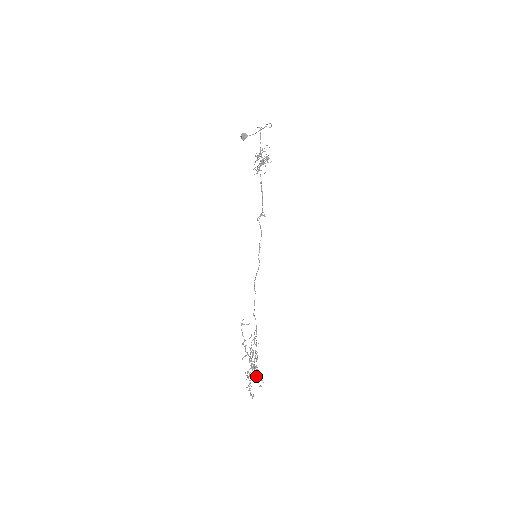
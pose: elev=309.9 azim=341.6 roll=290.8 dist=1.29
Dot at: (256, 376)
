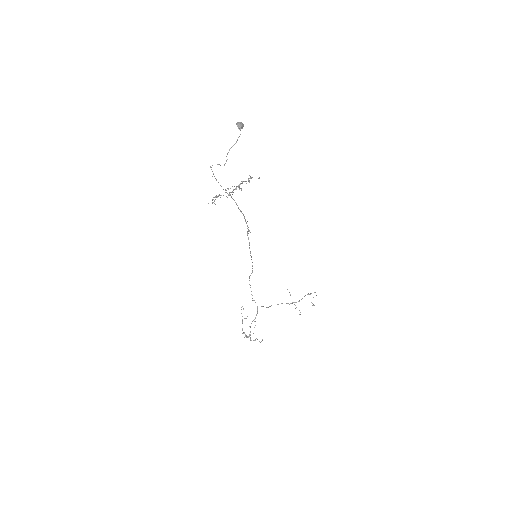
Dot at: occluded
